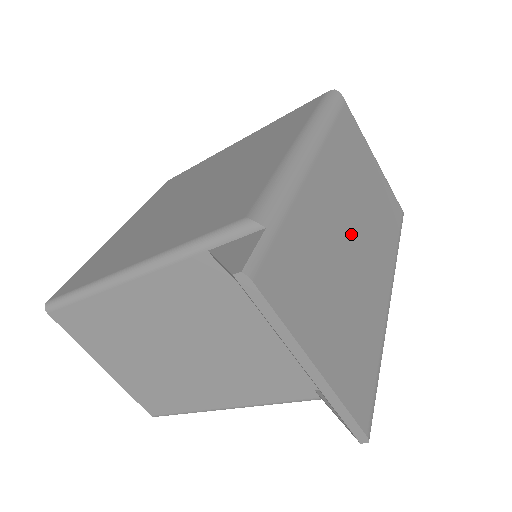
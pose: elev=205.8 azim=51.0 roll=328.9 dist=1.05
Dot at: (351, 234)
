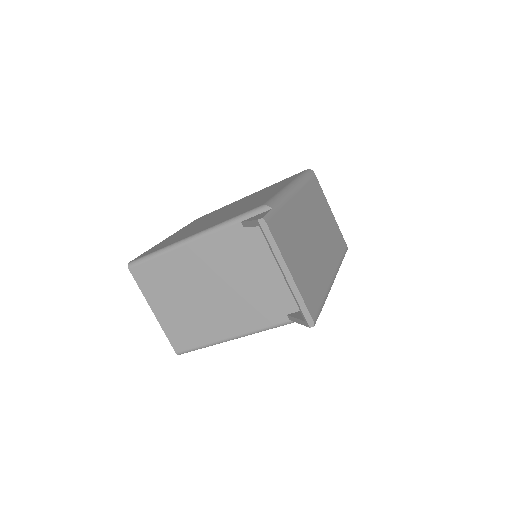
Dot at: (313, 236)
